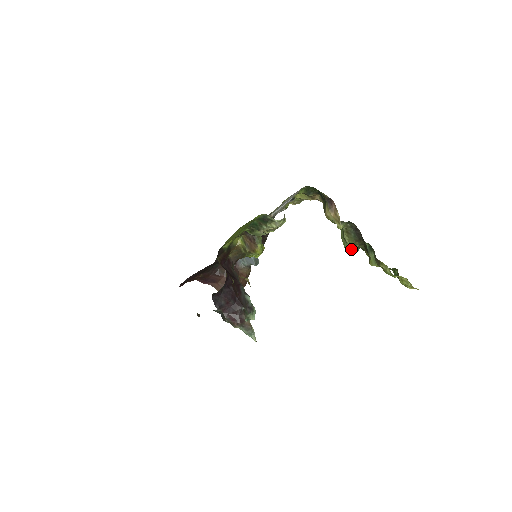
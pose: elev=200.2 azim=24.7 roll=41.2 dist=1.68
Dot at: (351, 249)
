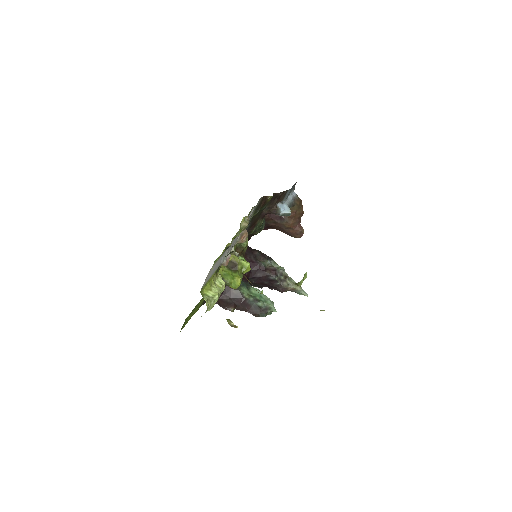
Dot at: occluded
